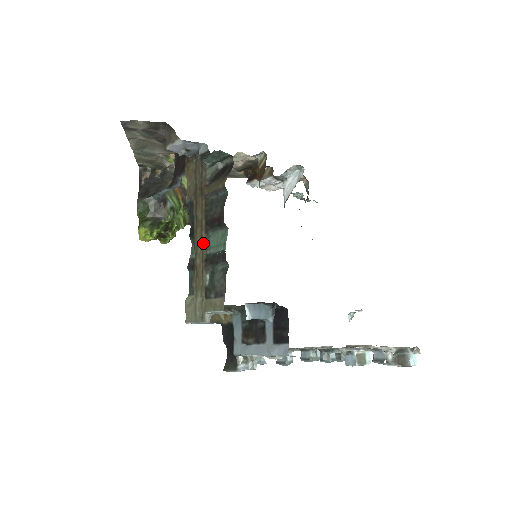
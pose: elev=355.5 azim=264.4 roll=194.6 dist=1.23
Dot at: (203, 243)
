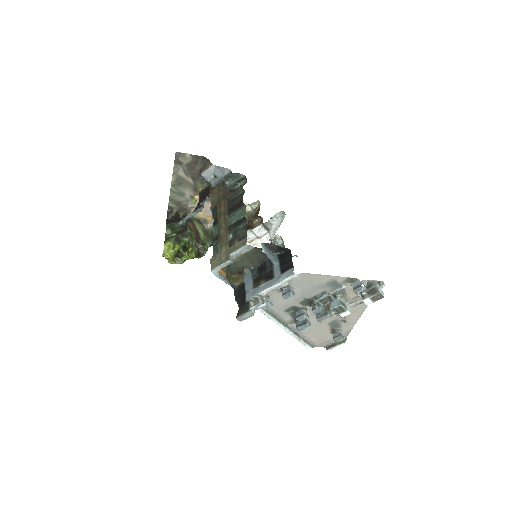
Dot at: (226, 221)
